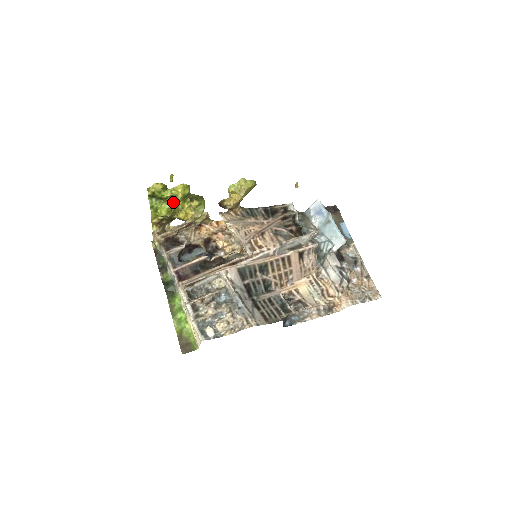
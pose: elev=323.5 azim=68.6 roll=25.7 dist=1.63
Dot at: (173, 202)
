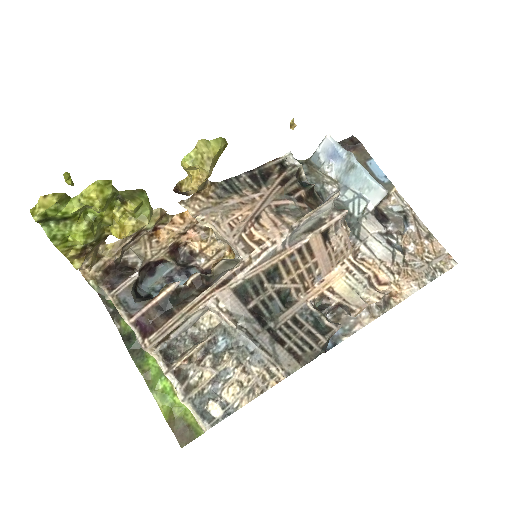
Dot at: (91, 216)
